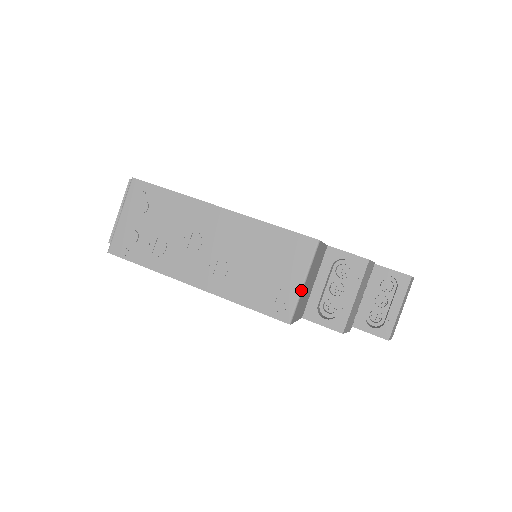
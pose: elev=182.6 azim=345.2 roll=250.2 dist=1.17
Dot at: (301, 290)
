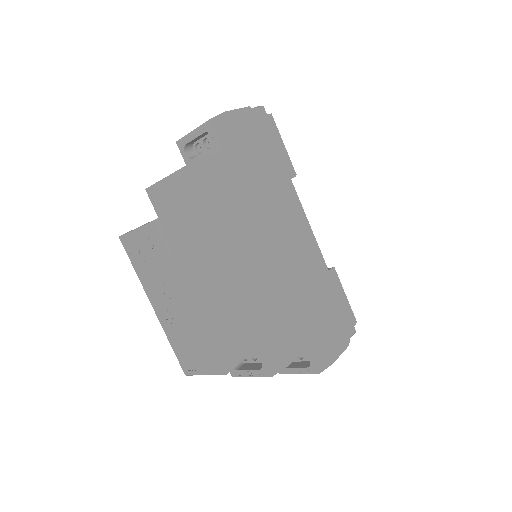
Dot at: occluded
